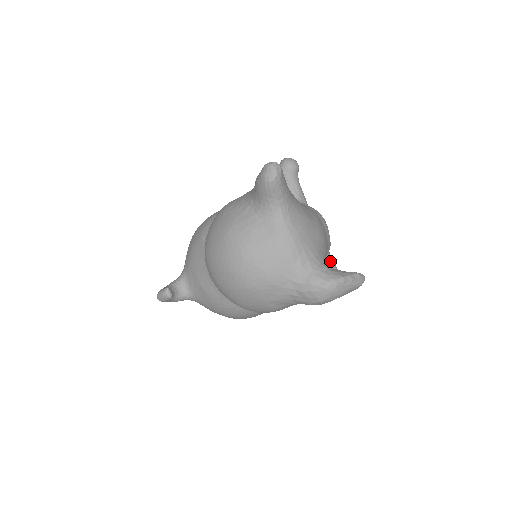
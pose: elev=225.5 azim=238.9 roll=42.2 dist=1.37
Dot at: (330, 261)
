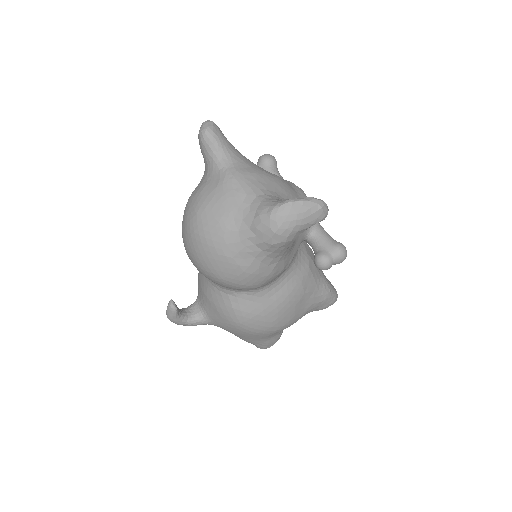
Dot at: (320, 230)
